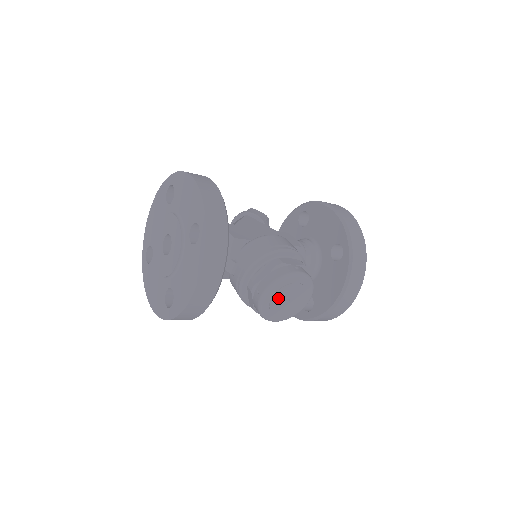
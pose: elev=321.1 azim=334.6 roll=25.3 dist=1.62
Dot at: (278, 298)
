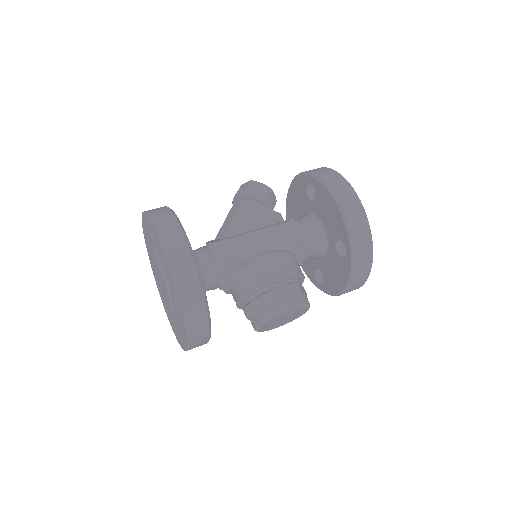
Dot at: (272, 324)
